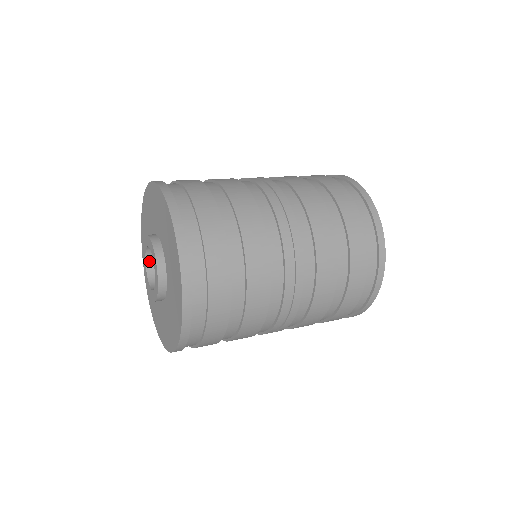
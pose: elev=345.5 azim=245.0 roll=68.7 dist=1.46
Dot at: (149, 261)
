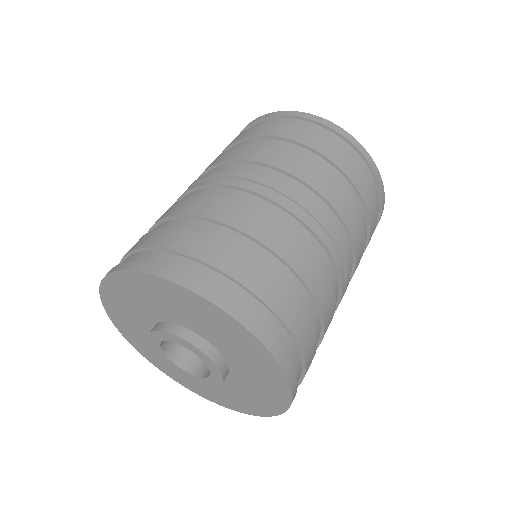
Dot at: (164, 345)
